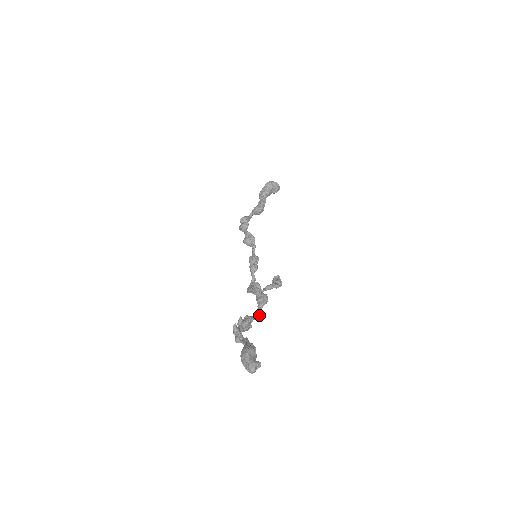
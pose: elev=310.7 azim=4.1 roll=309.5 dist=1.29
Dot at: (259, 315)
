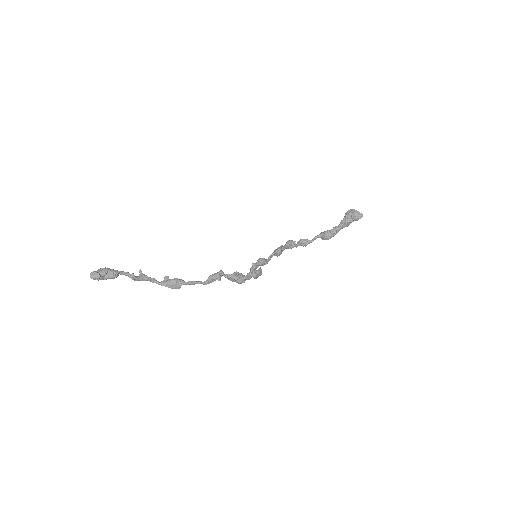
Dot at: (192, 281)
